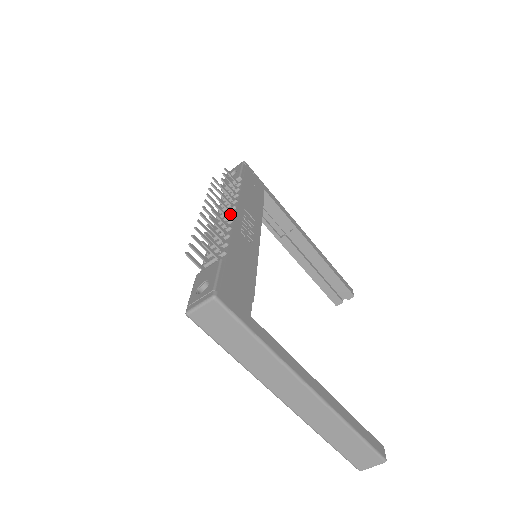
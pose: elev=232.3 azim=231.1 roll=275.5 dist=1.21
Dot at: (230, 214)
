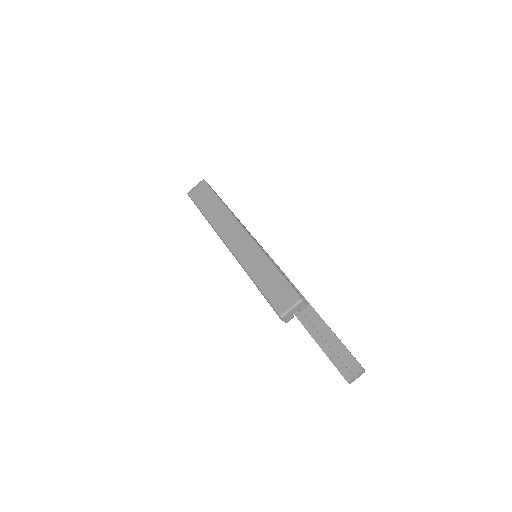
Dot at: occluded
